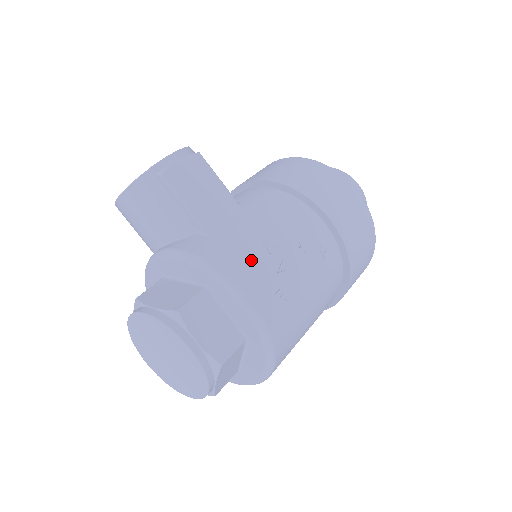
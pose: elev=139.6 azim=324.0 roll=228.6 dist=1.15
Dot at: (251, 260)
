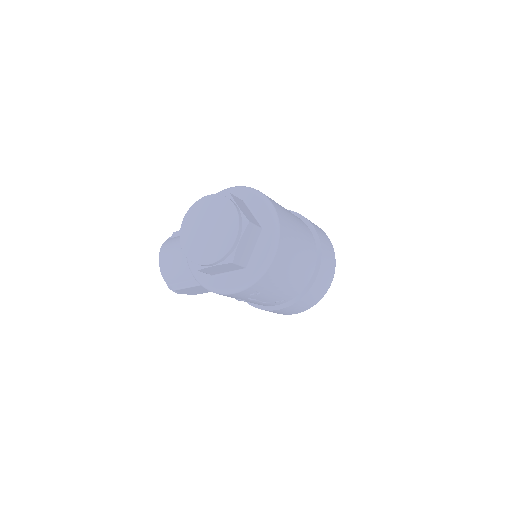
Dot at: occluded
